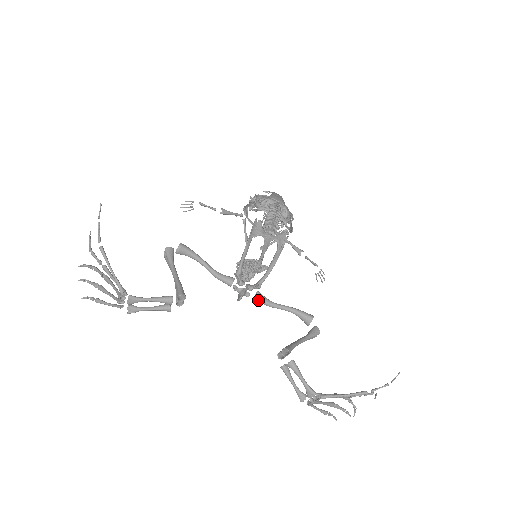
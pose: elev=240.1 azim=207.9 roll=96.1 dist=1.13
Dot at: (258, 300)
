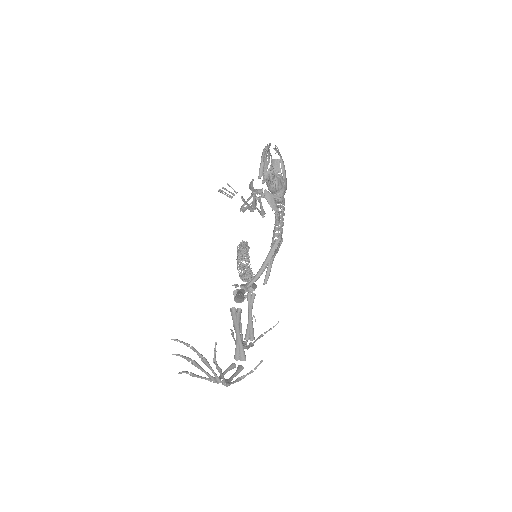
Dot at: occluded
